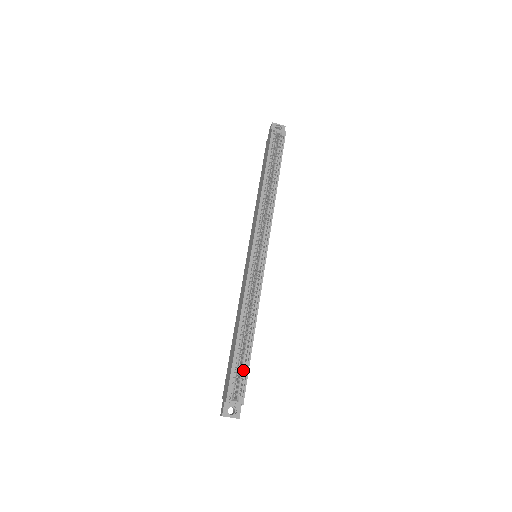
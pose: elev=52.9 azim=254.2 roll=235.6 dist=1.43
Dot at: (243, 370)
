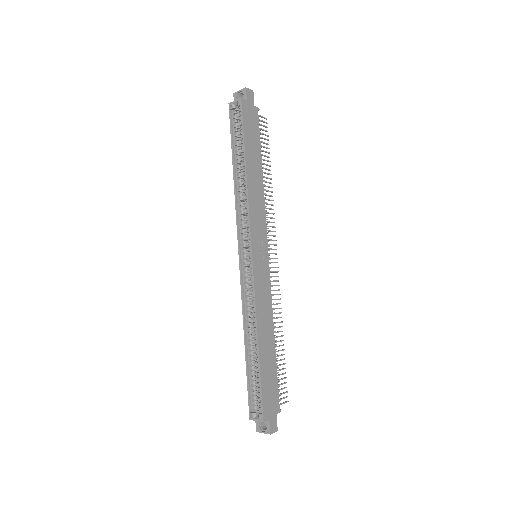
Dot at: (259, 386)
